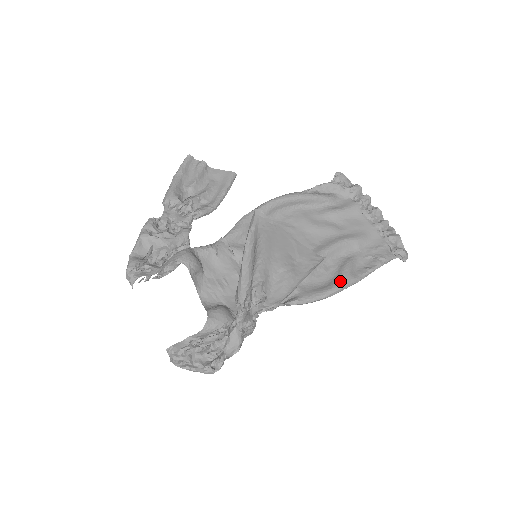
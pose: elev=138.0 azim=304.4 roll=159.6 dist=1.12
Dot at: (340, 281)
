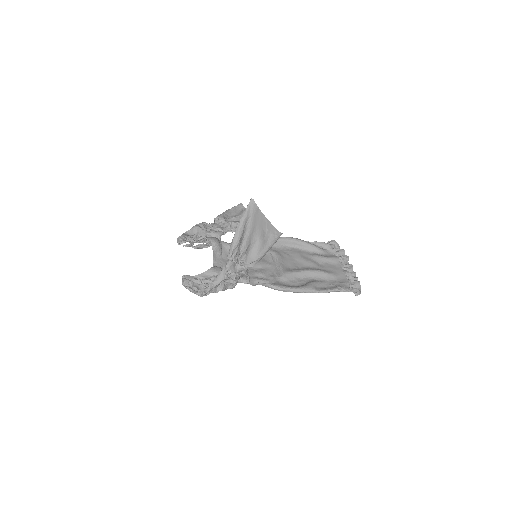
Dot at: (304, 286)
